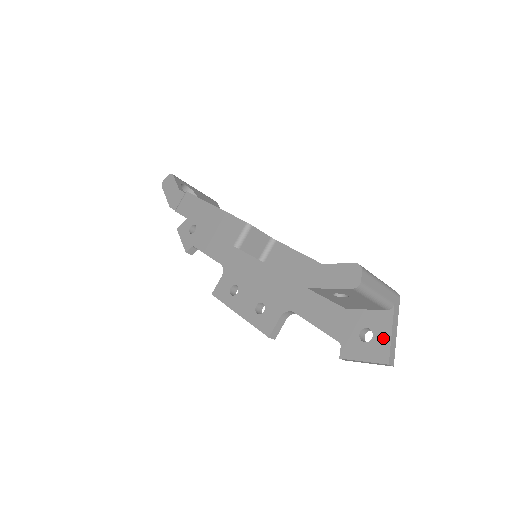
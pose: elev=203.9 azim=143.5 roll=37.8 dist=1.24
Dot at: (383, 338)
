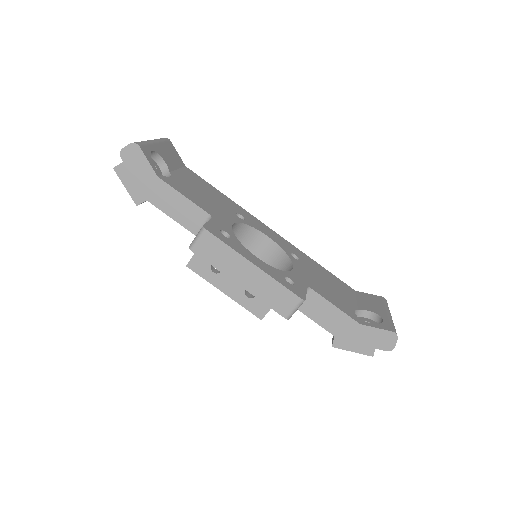
Dot at: occluded
